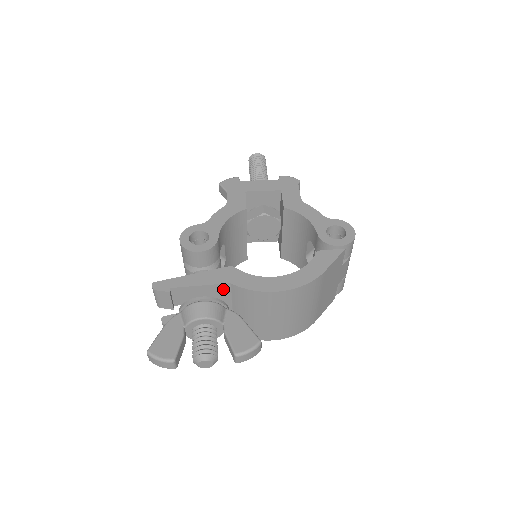
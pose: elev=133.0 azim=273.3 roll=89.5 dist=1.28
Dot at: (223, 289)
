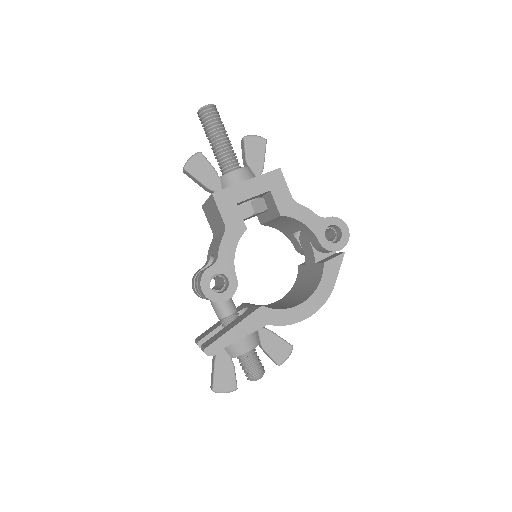
Dot at: occluded
